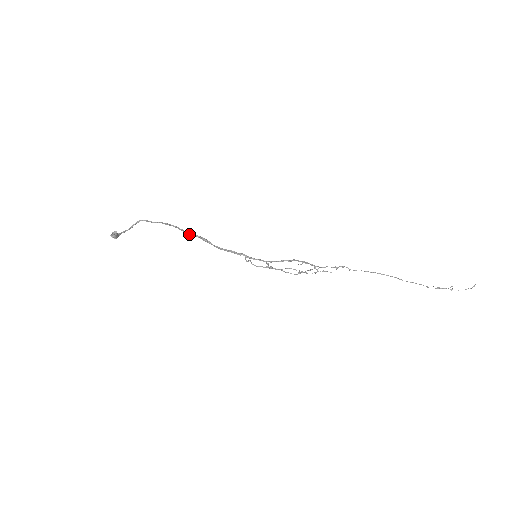
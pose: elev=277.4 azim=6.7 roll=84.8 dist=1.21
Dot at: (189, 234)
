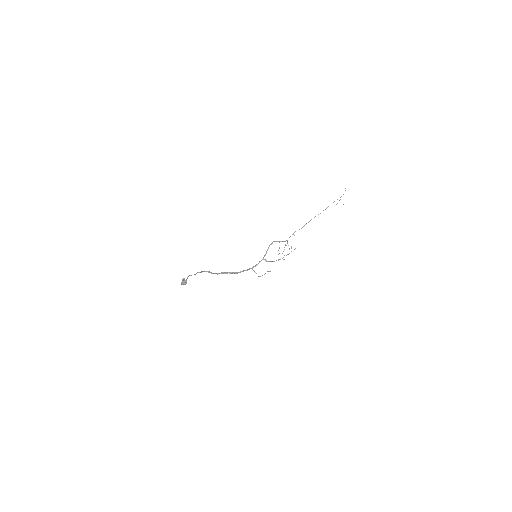
Dot at: occluded
